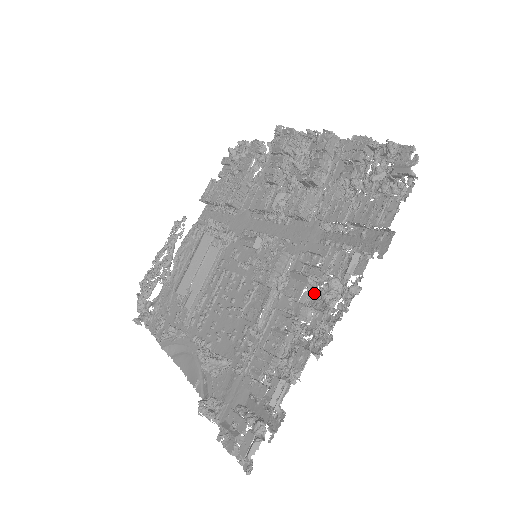
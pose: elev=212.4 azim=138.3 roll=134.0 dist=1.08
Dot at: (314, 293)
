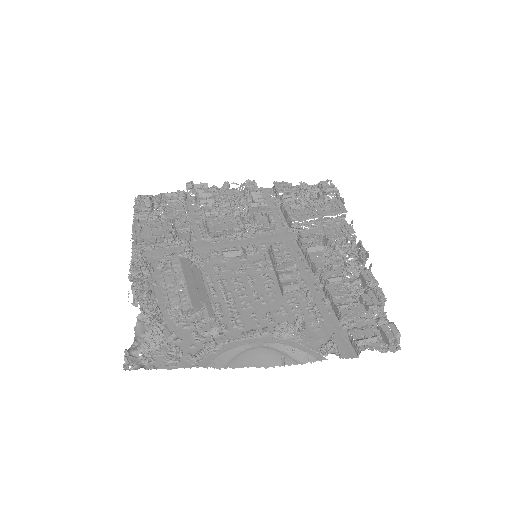
Dot at: (329, 255)
